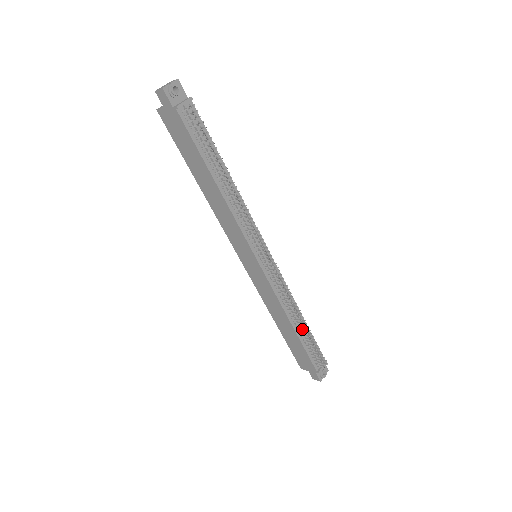
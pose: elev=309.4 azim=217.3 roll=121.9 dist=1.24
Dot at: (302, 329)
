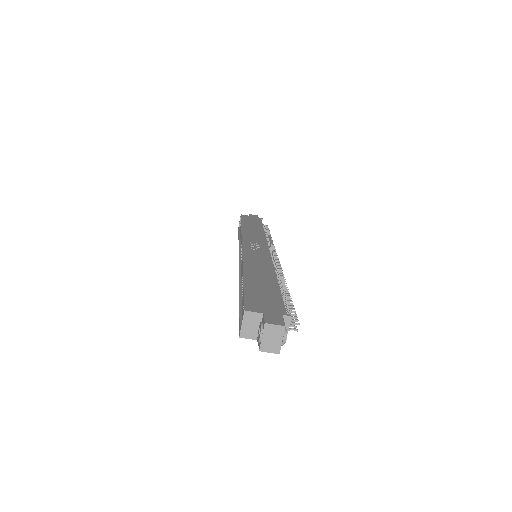
Dot at: occluded
